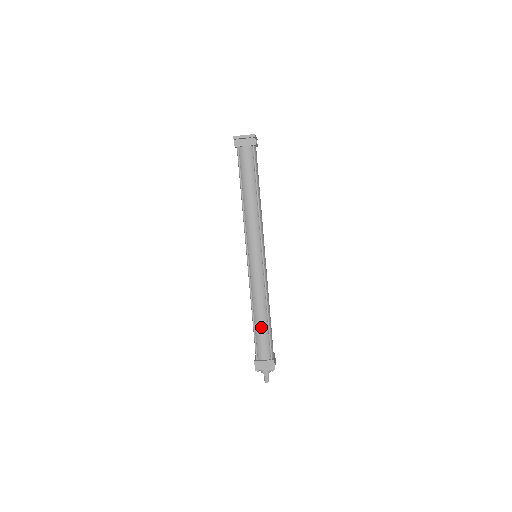
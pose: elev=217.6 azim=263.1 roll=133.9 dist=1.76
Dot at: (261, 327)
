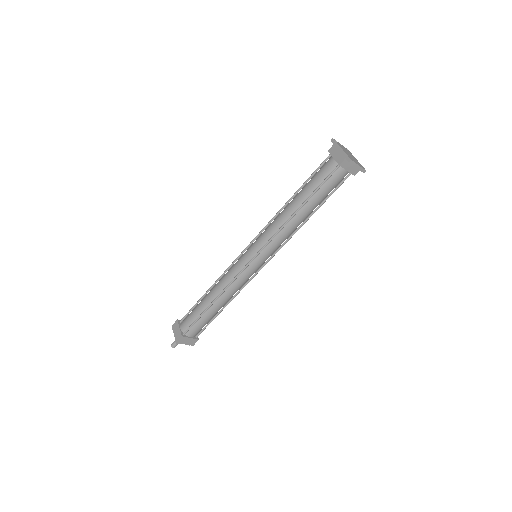
Dot at: (211, 314)
